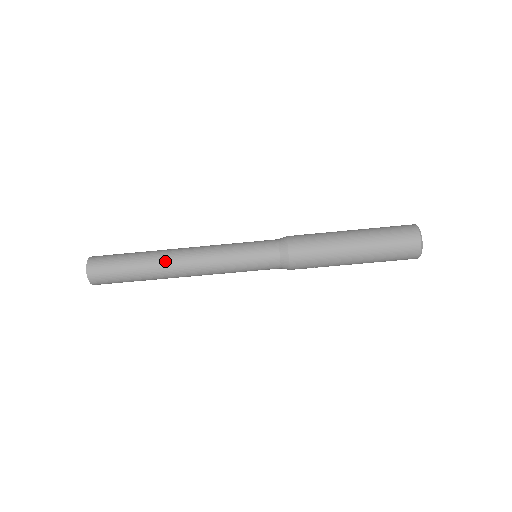
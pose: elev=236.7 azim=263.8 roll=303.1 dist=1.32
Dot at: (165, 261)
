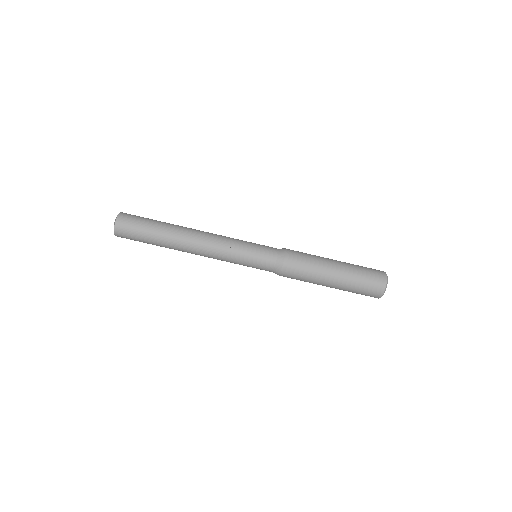
Dot at: (185, 230)
